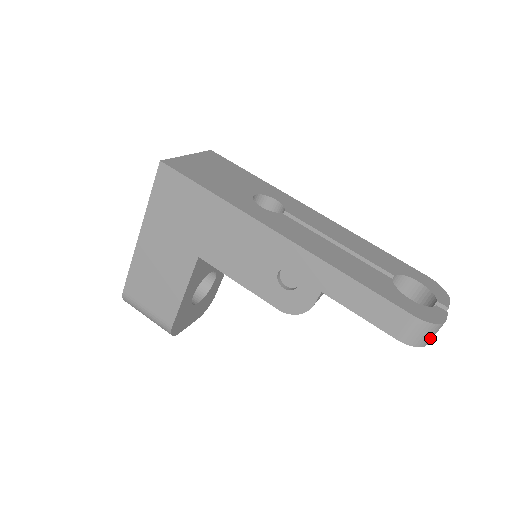
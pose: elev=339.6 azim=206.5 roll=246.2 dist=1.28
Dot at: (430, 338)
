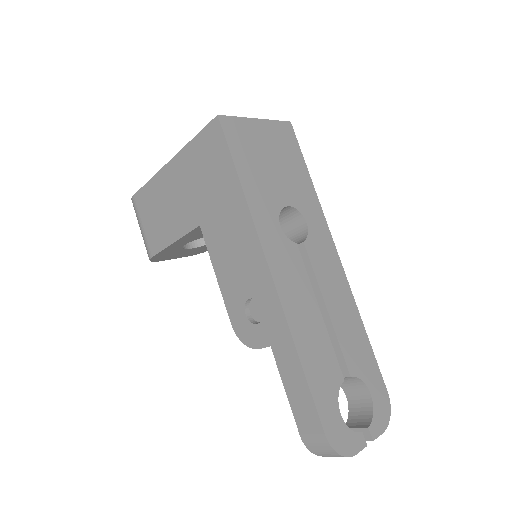
Dot at: (330, 456)
